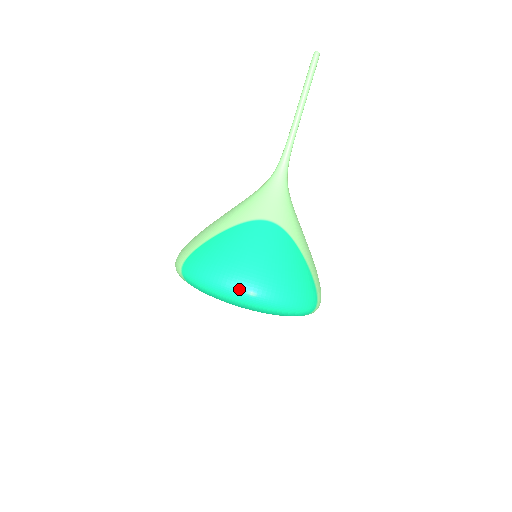
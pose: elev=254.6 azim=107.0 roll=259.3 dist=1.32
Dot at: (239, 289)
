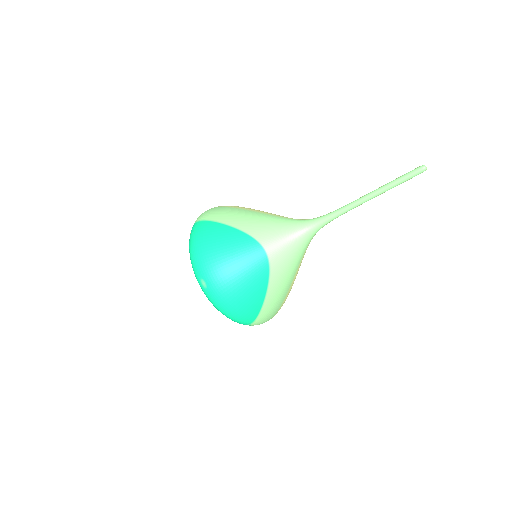
Dot at: (199, 273)
